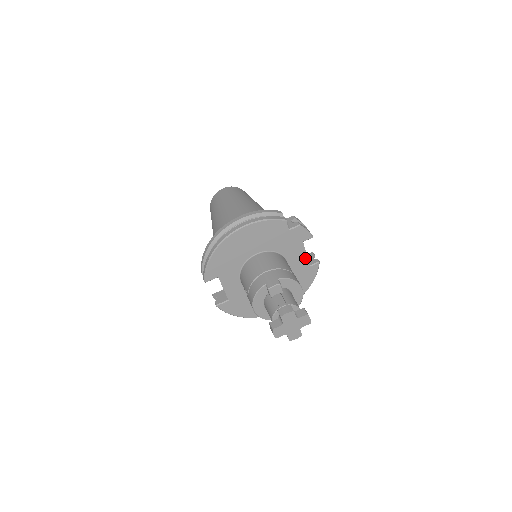
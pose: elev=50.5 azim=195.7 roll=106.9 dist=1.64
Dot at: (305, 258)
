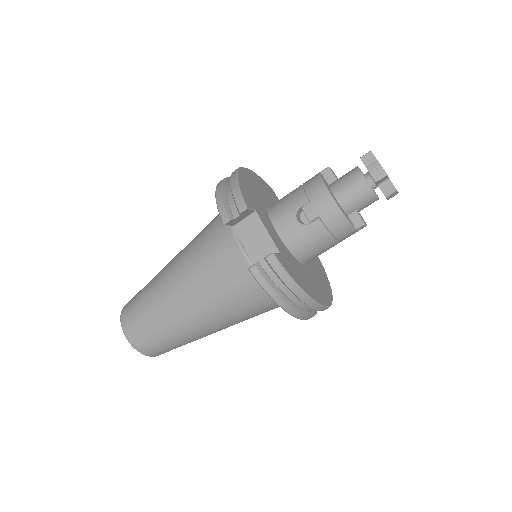
Dot at: occluded
